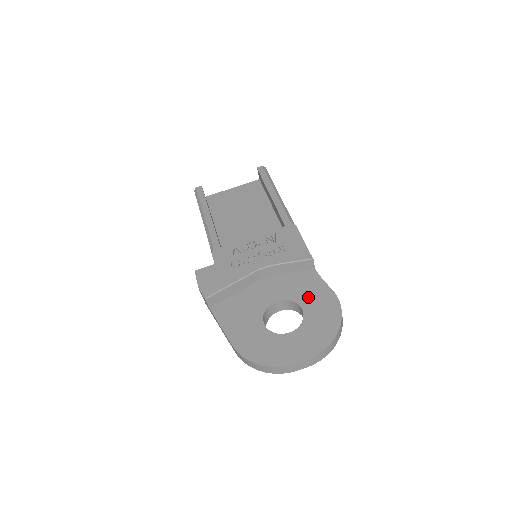
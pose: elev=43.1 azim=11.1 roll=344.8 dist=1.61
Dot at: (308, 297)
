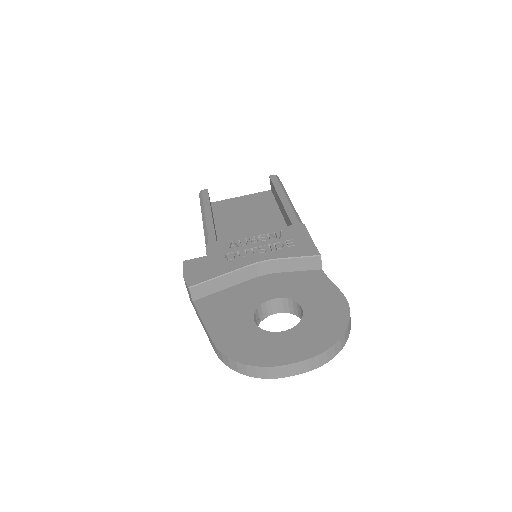
Dot at: (311, 296)
